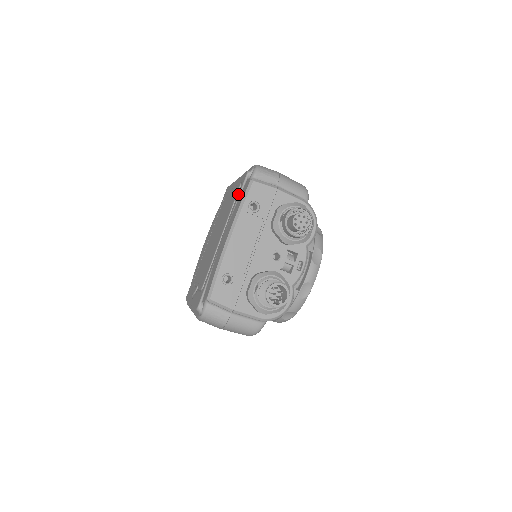
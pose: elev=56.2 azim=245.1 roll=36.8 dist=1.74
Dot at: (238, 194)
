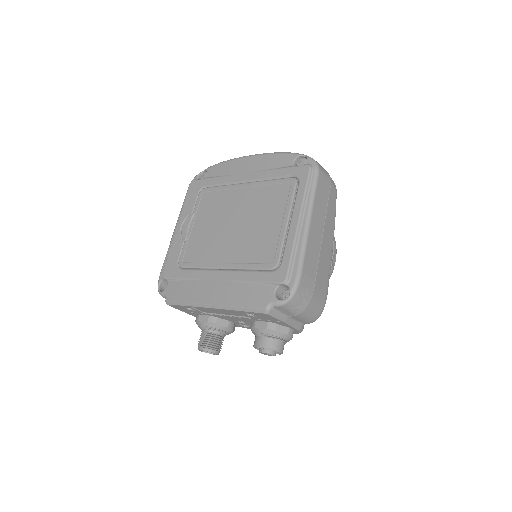
Dot at: (260, 278)
